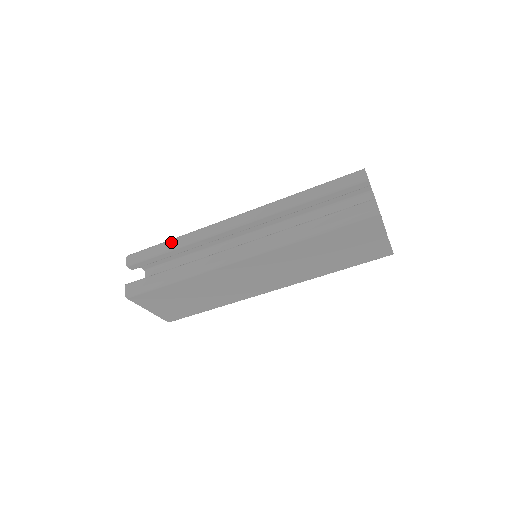
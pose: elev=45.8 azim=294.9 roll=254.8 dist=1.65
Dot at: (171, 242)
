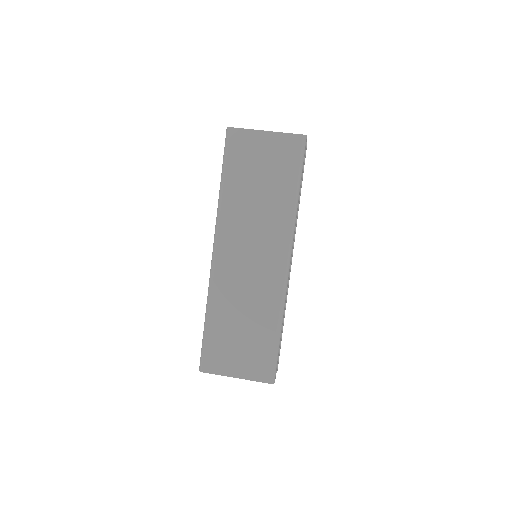
Dot at: occluded
